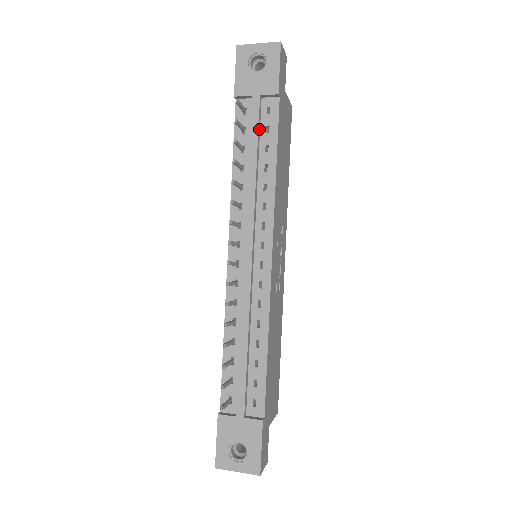
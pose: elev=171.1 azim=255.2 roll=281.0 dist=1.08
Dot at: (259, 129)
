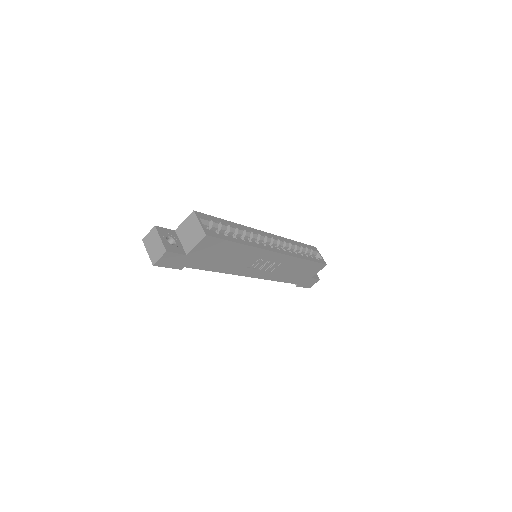
Dot at: occluded
